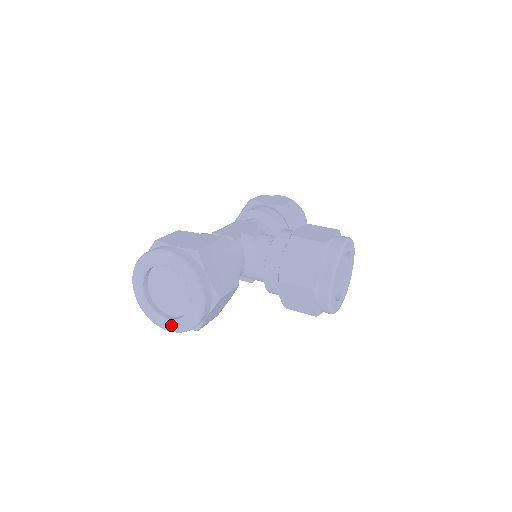
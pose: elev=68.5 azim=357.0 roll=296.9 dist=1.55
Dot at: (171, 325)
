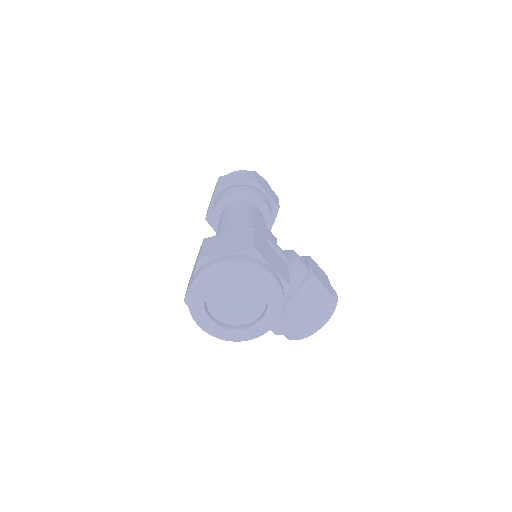
Dot at: (212, 328)
